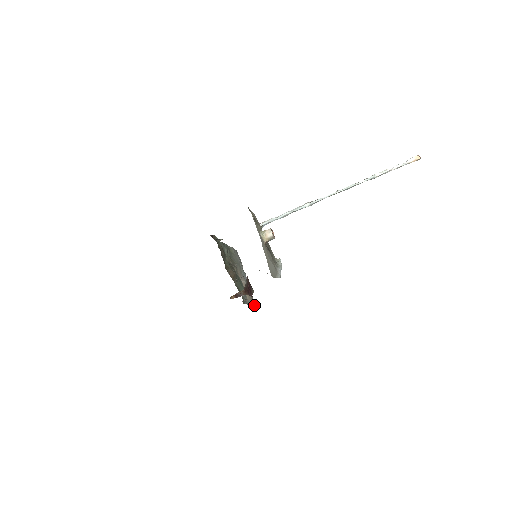
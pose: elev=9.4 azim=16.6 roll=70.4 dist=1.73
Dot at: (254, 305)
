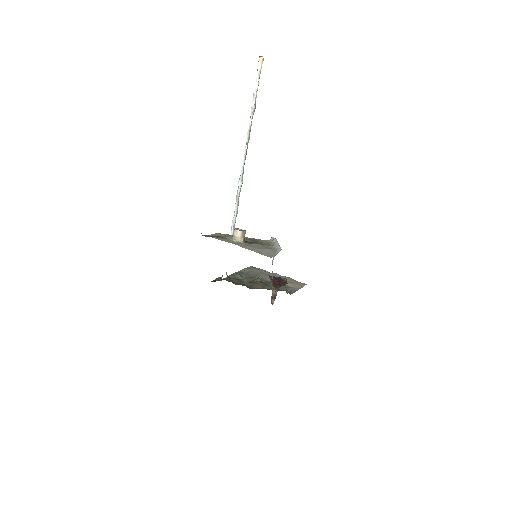
Dot at: (304, 285)
